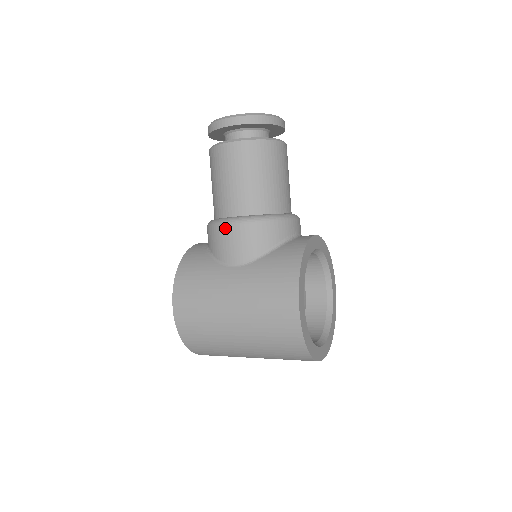
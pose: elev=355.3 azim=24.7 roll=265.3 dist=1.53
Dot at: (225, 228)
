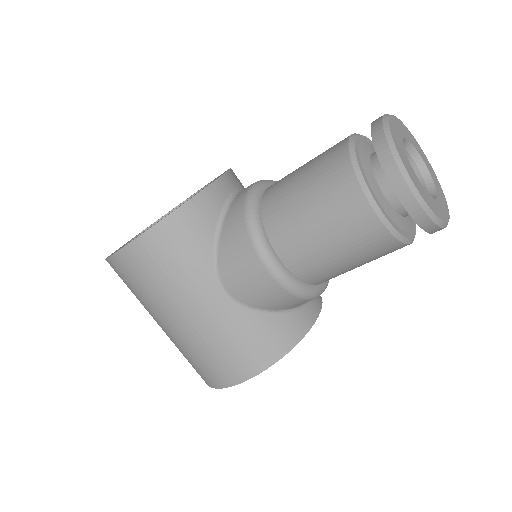
Dot at: (258, 262)
